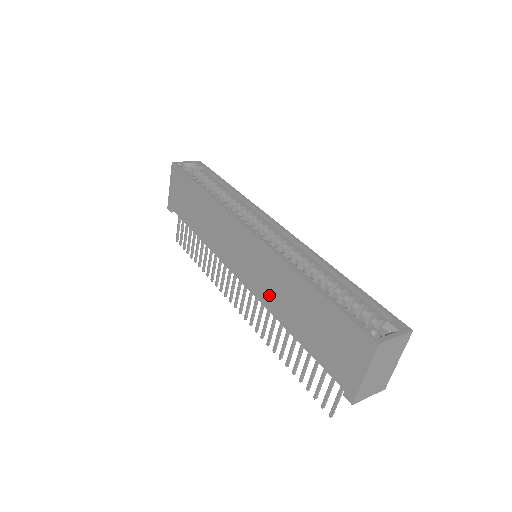
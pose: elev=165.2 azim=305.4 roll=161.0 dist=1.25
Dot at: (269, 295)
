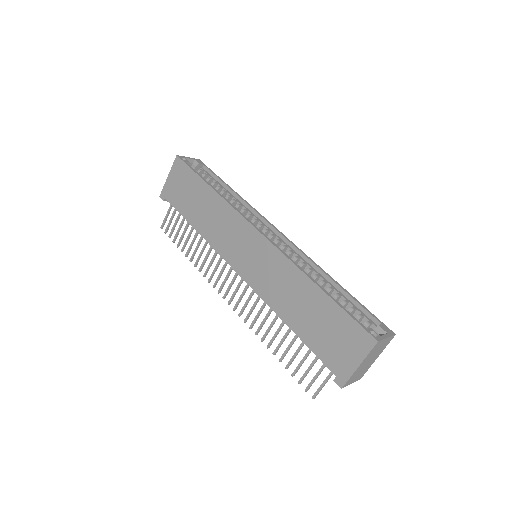
Dot at: (271, 292)
